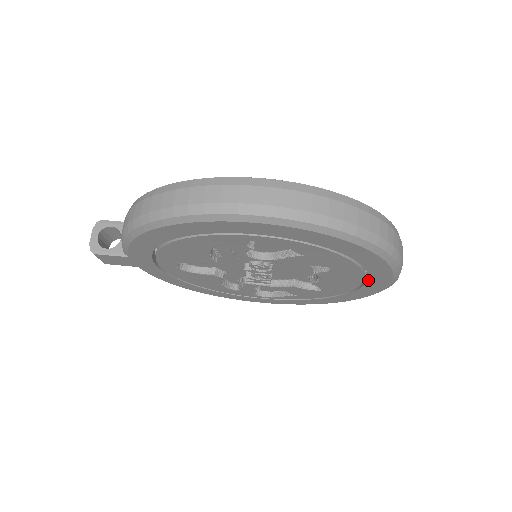
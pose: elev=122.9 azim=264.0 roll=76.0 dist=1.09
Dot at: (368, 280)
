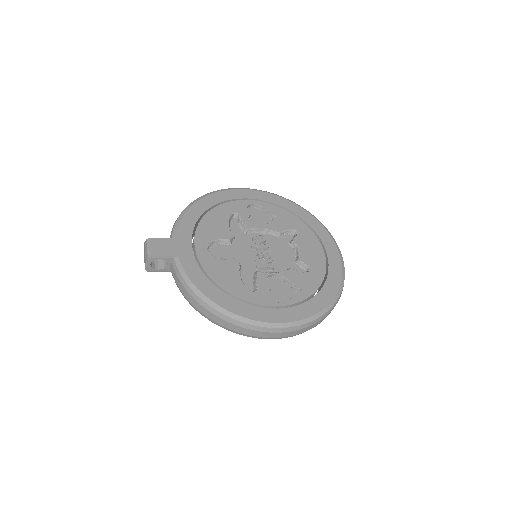
Dot at: (323, 244)
